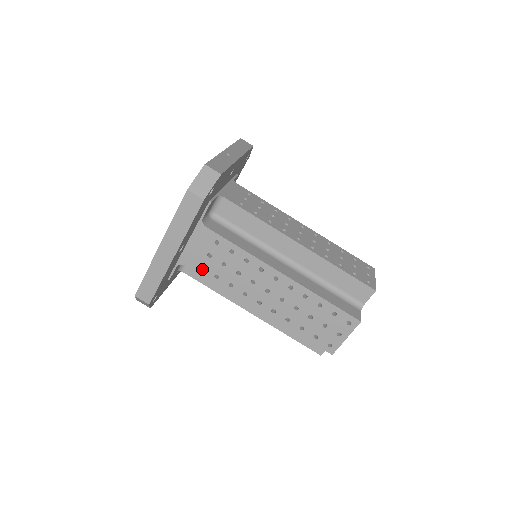
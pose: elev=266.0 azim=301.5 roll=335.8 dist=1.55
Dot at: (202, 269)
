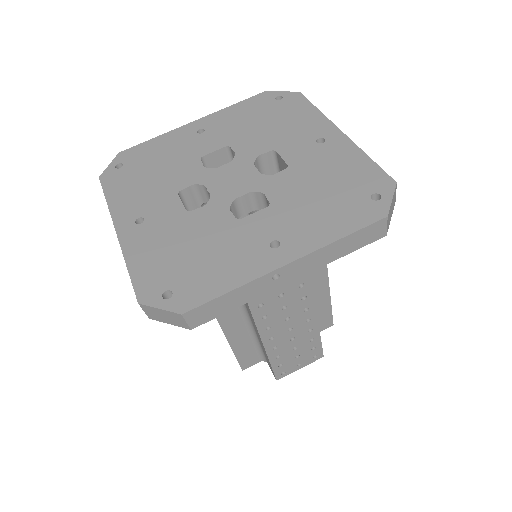
Dot at: occluded
